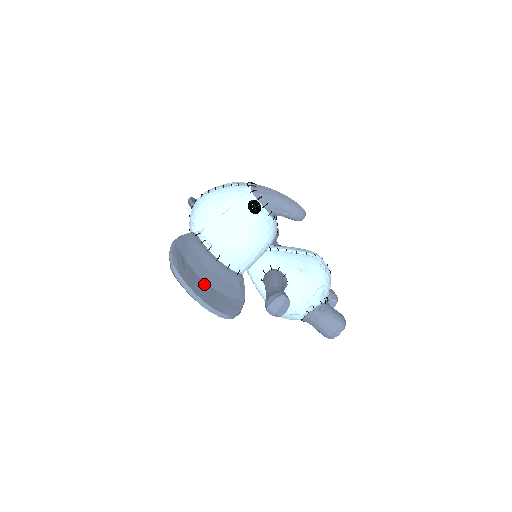
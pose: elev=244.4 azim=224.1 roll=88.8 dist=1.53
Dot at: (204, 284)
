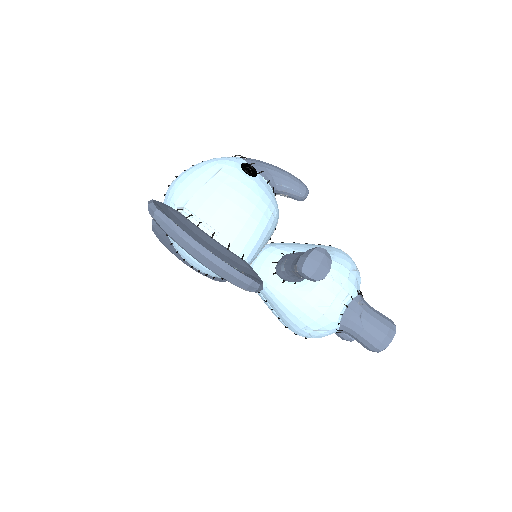
Dot at: occluded
